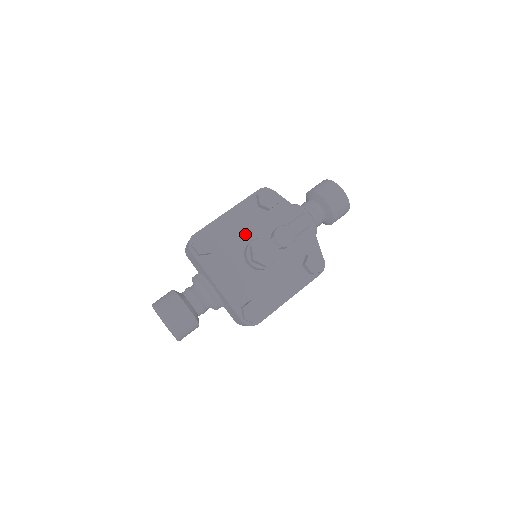
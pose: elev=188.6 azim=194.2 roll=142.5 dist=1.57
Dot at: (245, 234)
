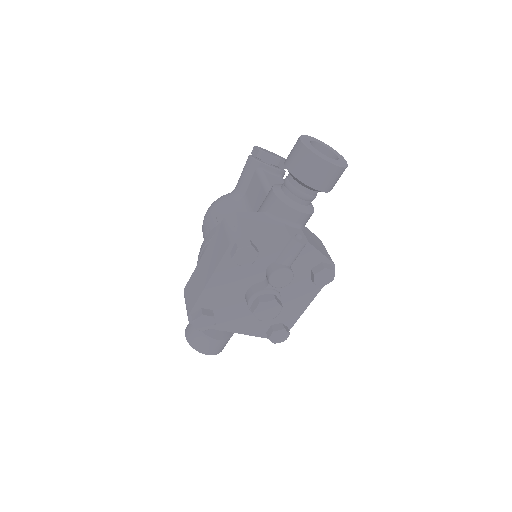
Dot at: (238, 288)
